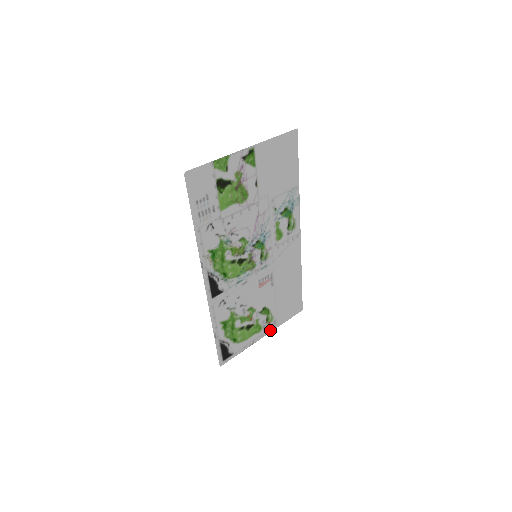
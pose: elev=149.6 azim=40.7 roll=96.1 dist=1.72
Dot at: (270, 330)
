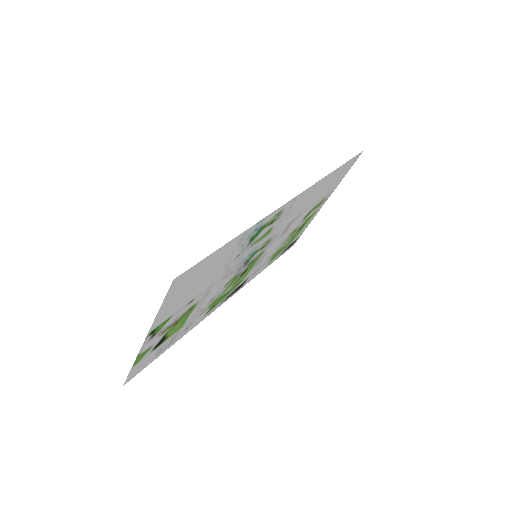
Dot at: (329, 196)
